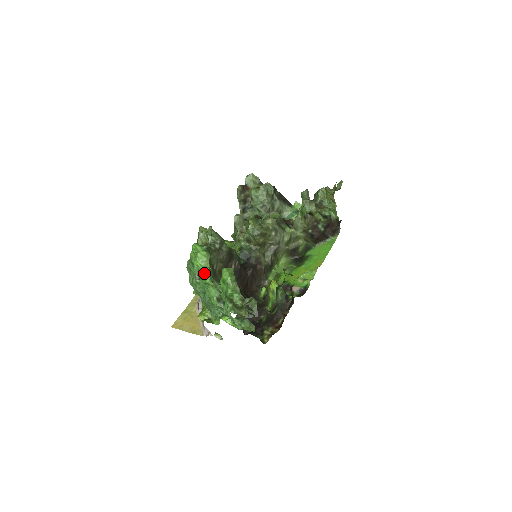
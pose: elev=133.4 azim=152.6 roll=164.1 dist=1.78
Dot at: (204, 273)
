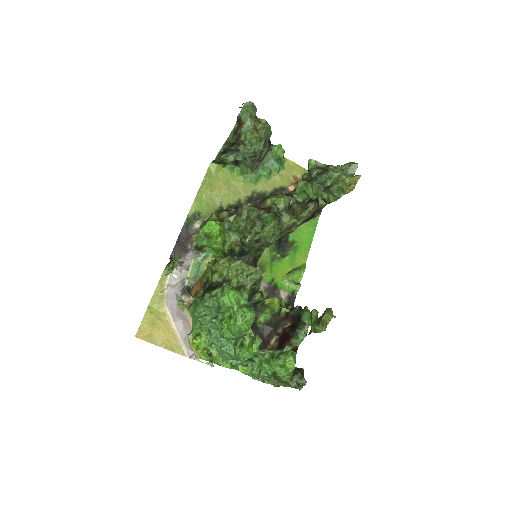
Dot at: (255, 347)
